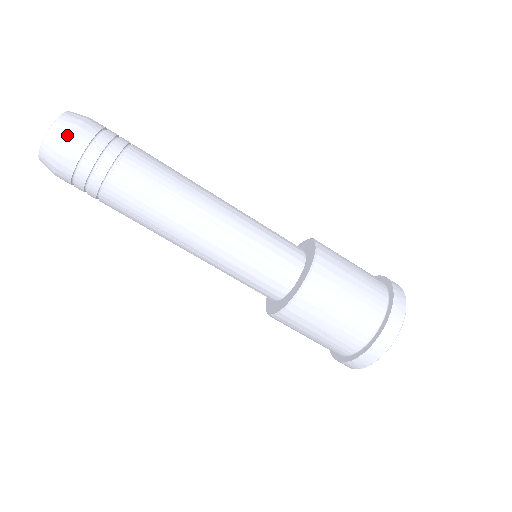
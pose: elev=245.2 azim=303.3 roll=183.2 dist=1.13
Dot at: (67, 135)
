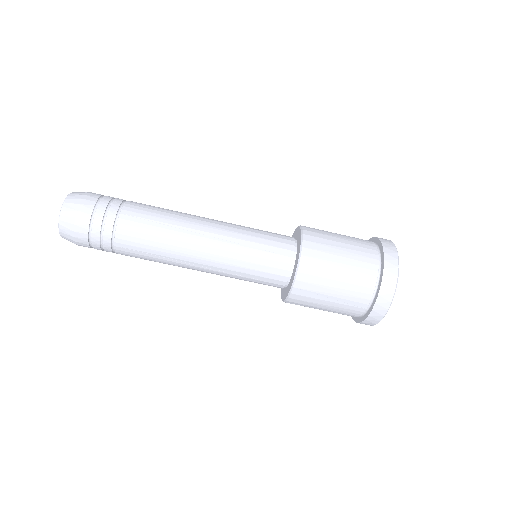
Dot at: (75, 208)
